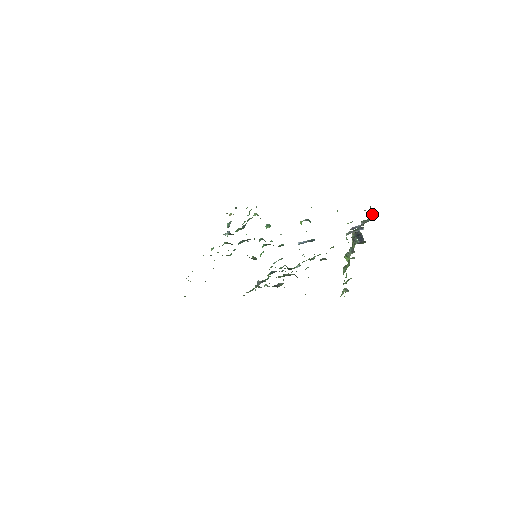
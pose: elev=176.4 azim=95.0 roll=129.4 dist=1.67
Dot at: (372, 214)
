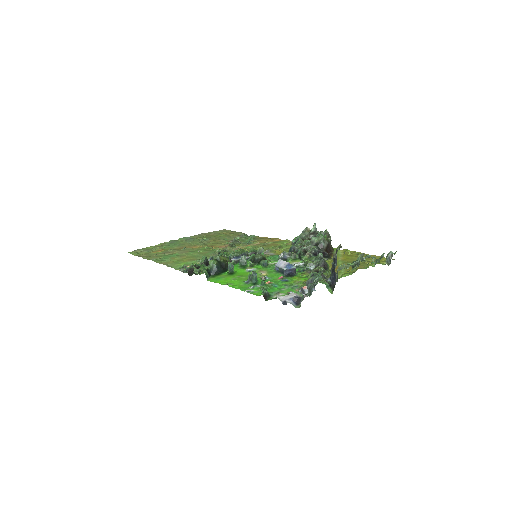
Dot at: (300, 301)
